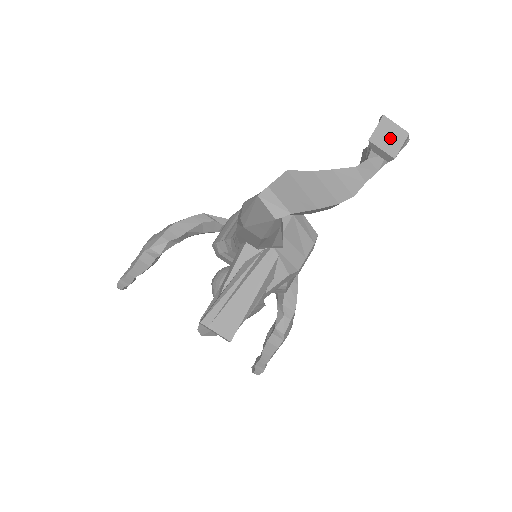
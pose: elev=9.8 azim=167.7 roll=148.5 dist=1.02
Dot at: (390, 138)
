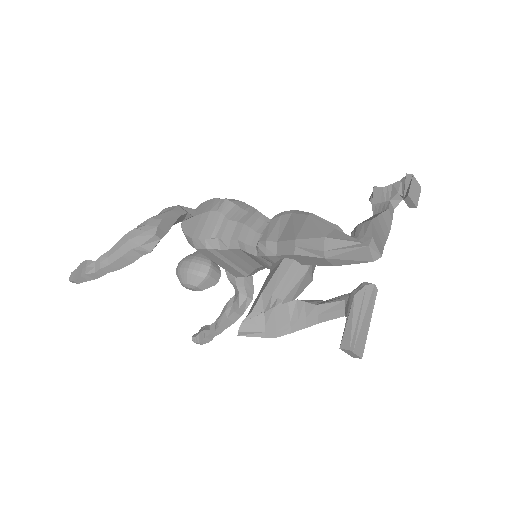
Dot at: (415, 192)
